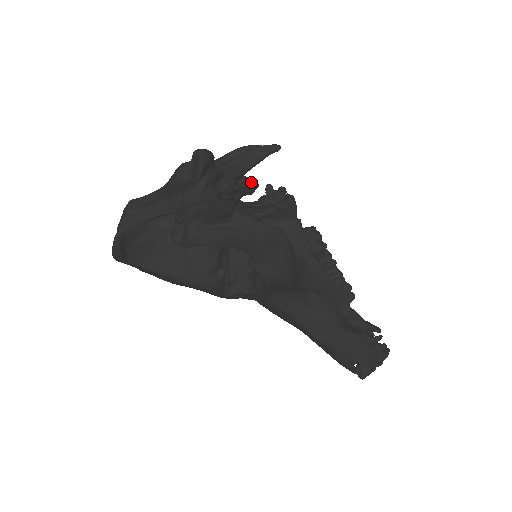
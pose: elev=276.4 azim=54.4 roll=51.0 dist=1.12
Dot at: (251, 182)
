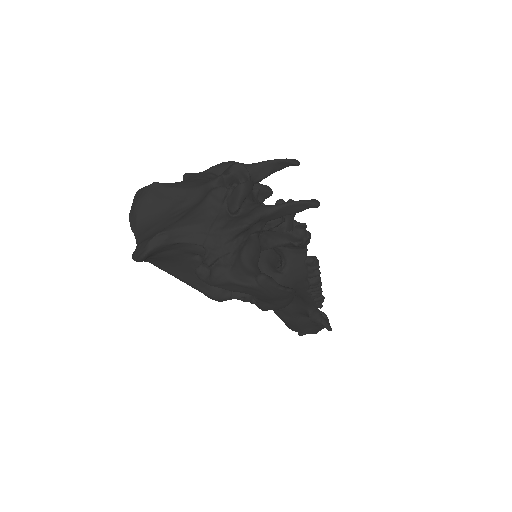
Dot at: (280, 223)
